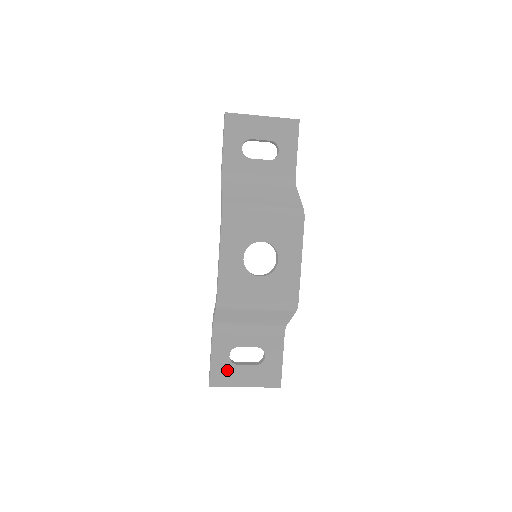
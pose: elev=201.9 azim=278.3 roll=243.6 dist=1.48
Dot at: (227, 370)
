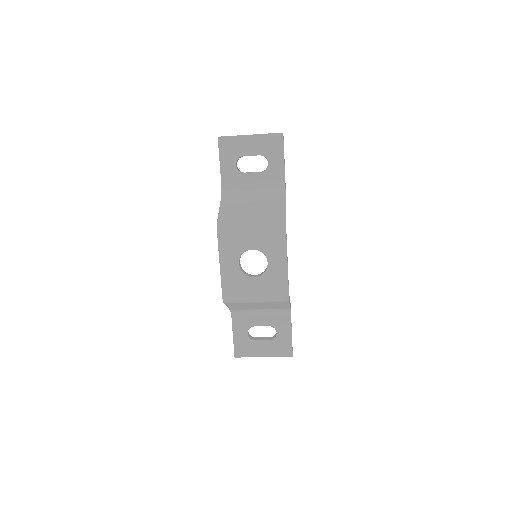
Dot at: (247, 345)
